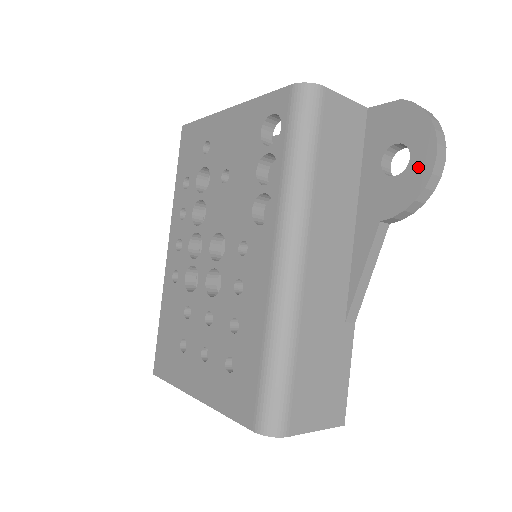
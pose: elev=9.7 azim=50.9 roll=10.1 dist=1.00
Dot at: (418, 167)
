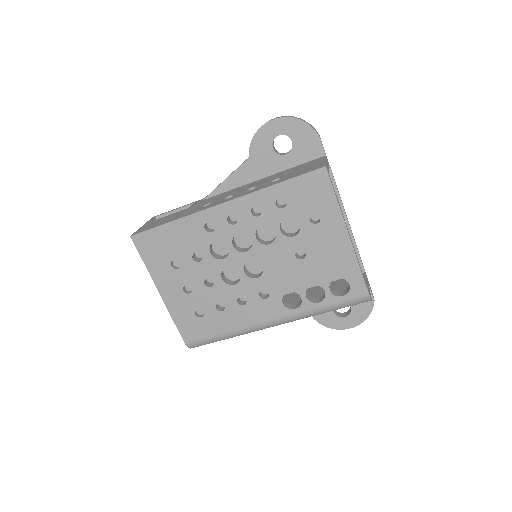
Dot at: (341, 323)
